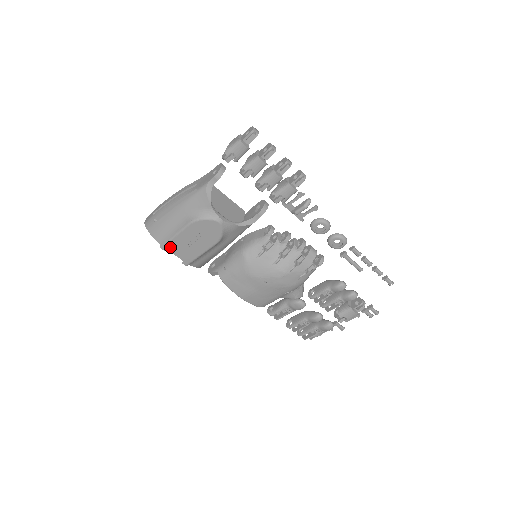
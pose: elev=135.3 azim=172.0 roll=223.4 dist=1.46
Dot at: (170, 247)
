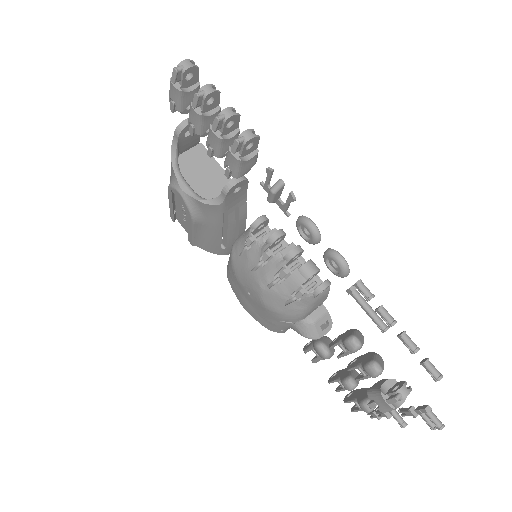
Dot at: (178, 219)
